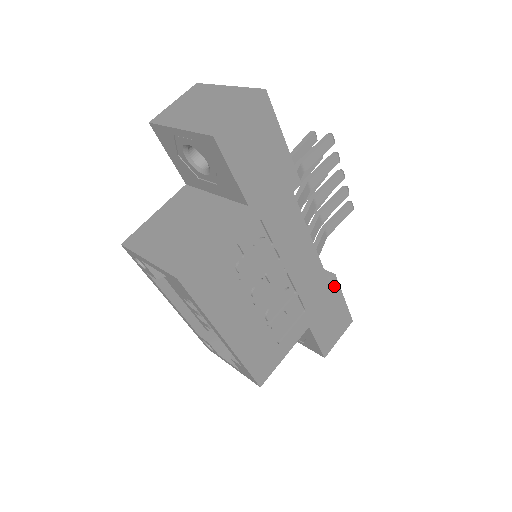
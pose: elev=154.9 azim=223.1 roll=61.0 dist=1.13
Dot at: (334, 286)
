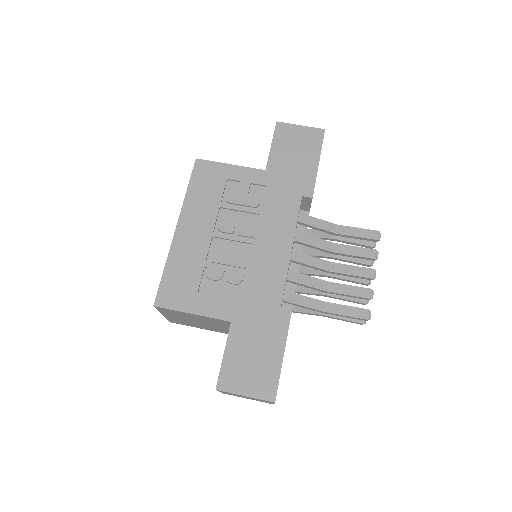
Dot at: (283, 321)
